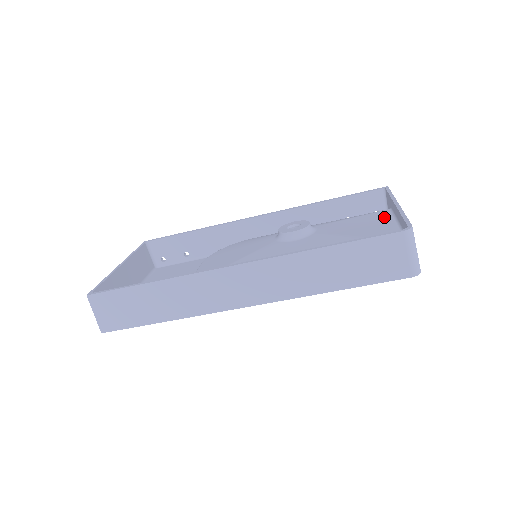
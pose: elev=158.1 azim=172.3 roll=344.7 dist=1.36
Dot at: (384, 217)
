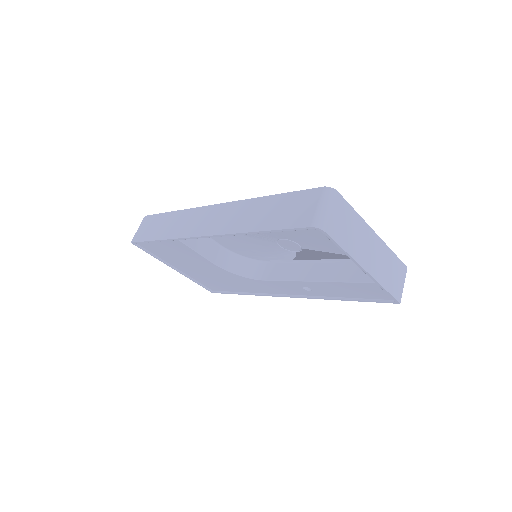
Dot at: occluded
